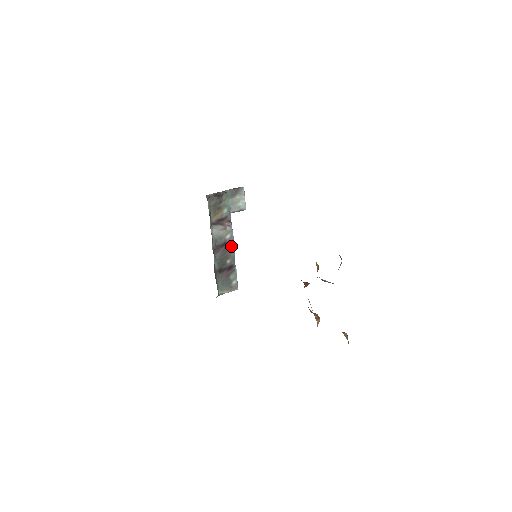
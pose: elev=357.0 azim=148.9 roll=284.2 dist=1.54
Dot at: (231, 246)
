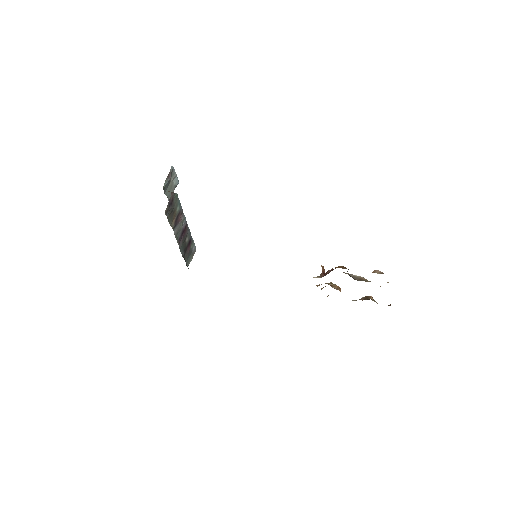
Dot at: (187, 228)
